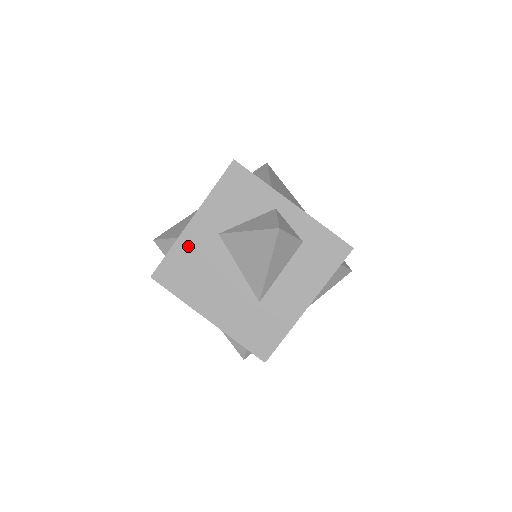
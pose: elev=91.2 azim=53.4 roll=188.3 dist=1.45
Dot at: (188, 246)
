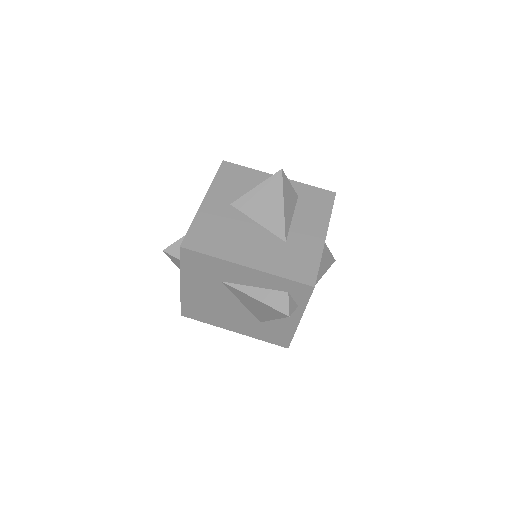
Dot at: (207, 217)
